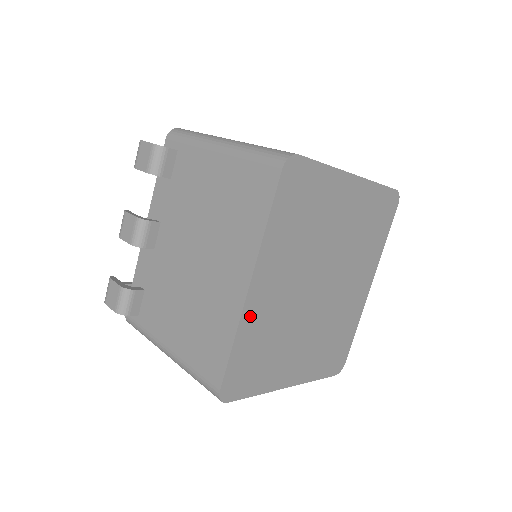
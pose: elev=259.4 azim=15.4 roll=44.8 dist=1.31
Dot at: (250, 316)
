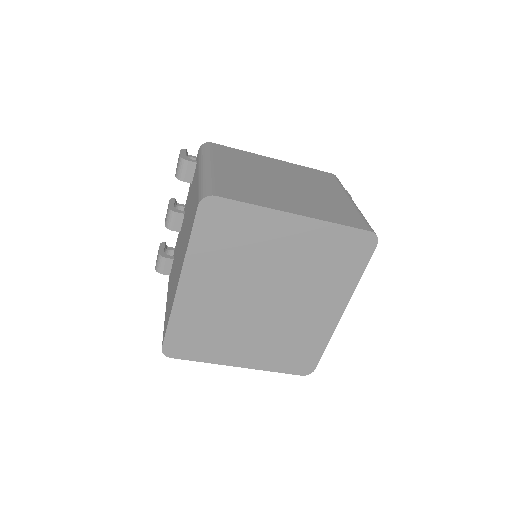
Dot at: (183, 305)
